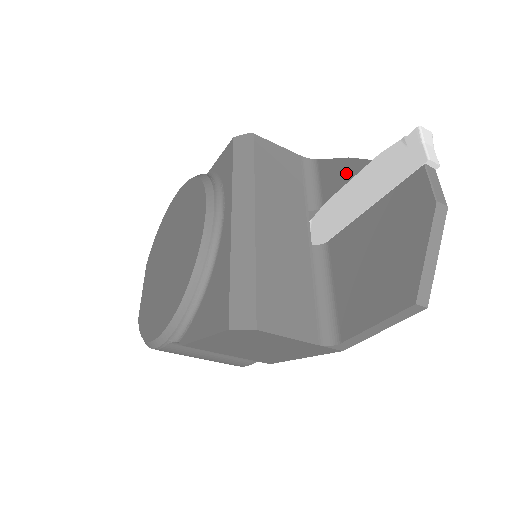
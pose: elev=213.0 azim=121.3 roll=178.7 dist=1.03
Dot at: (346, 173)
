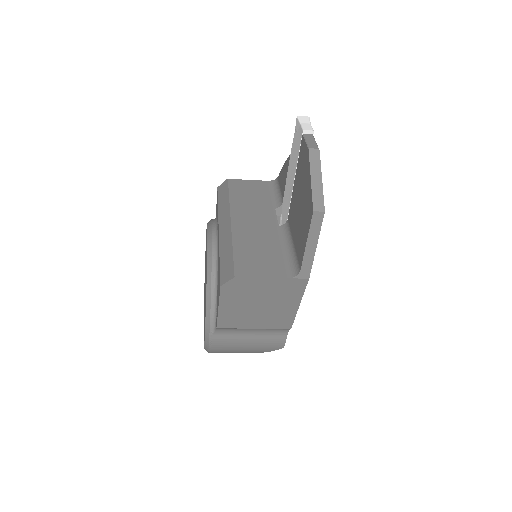
Dot at: (286, 172)
